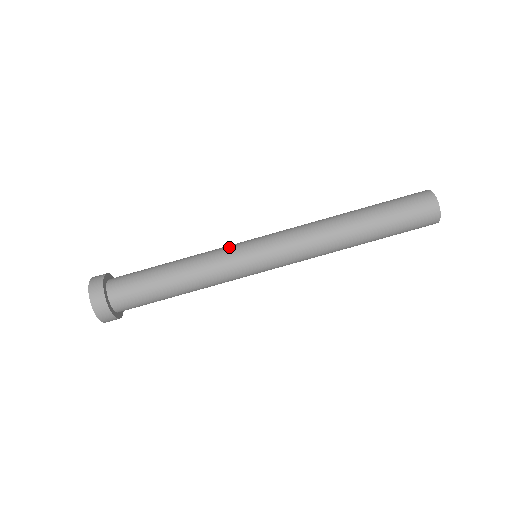
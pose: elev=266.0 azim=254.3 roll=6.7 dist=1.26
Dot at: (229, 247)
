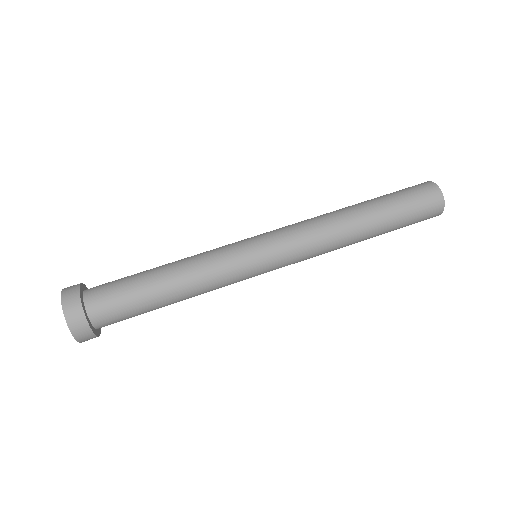
Dot at: (225, 245)
